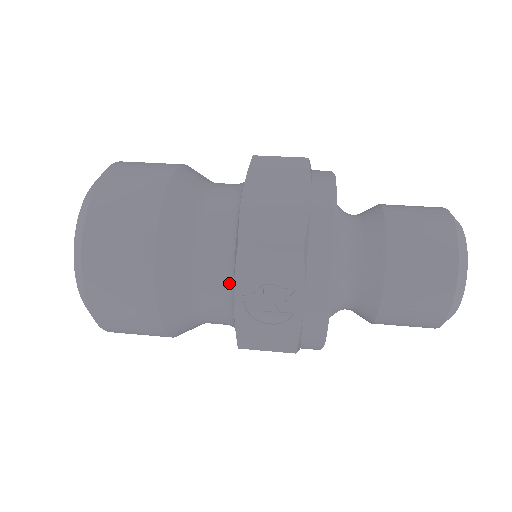
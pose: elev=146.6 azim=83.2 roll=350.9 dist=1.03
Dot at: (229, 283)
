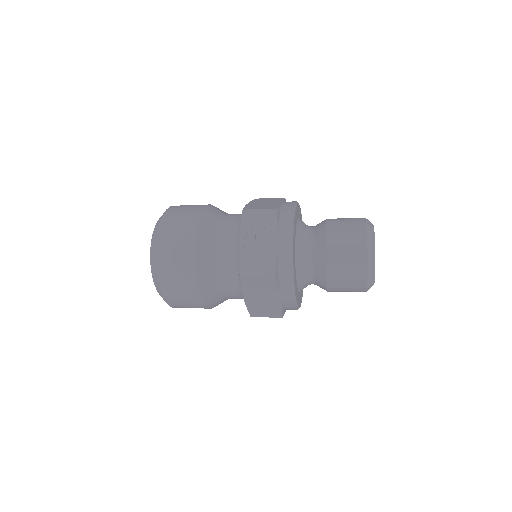
Dot at: (237, 241)
